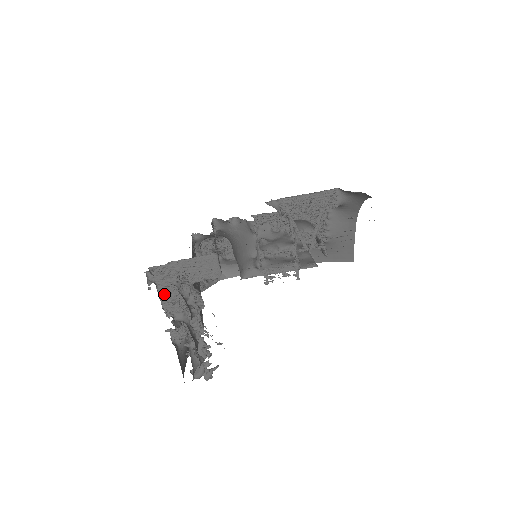
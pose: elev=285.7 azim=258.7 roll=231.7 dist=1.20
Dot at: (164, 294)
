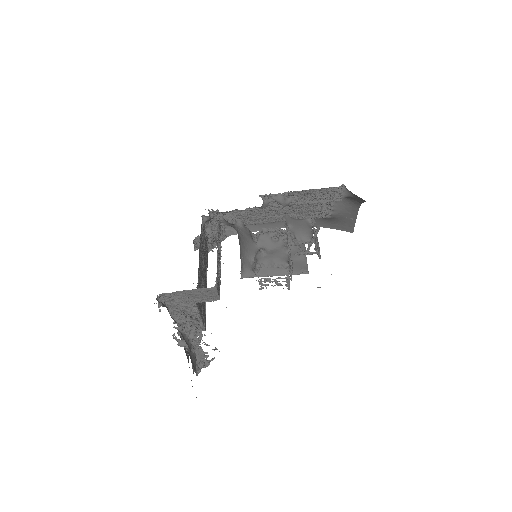
Dot at: (172, 308)
